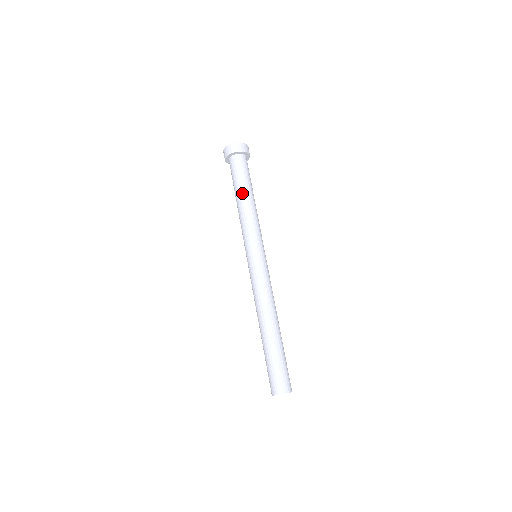
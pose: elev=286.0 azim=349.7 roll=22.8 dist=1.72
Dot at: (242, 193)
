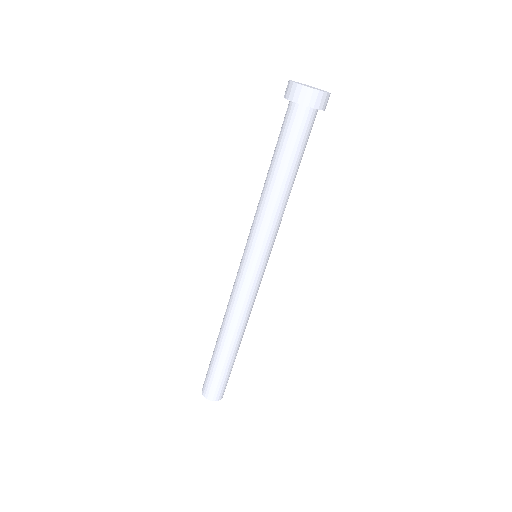
Dot at: (279, 173)
